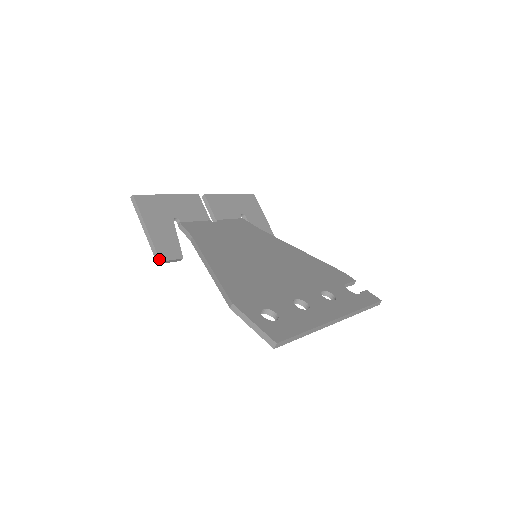
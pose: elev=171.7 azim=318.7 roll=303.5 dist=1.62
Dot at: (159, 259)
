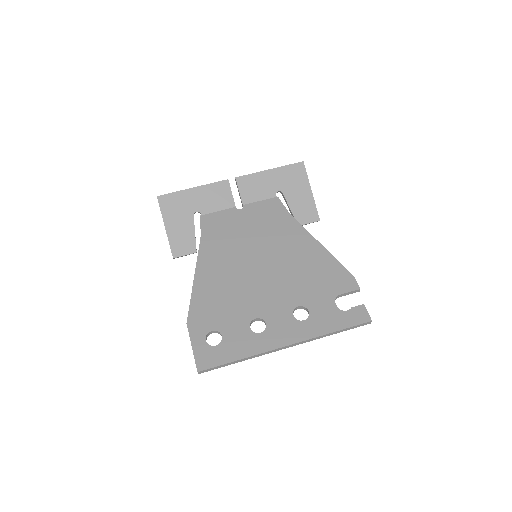
Dot at: occluded
